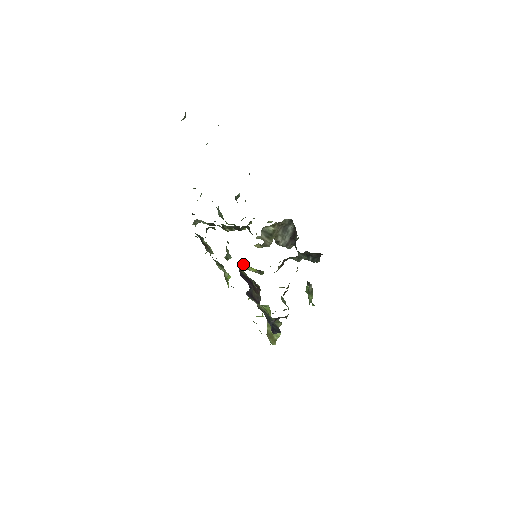
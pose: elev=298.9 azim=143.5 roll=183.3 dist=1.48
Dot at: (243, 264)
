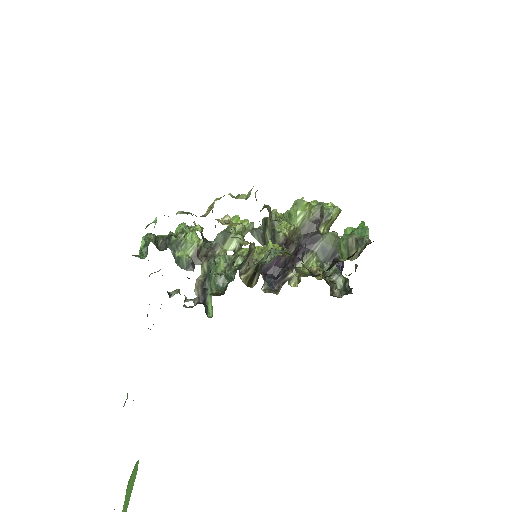
Dot at: occluded
